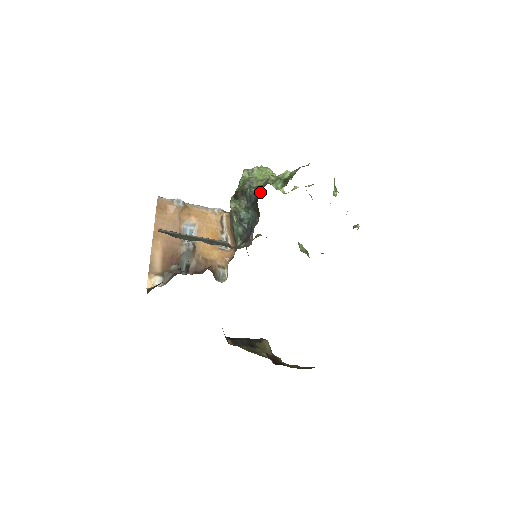
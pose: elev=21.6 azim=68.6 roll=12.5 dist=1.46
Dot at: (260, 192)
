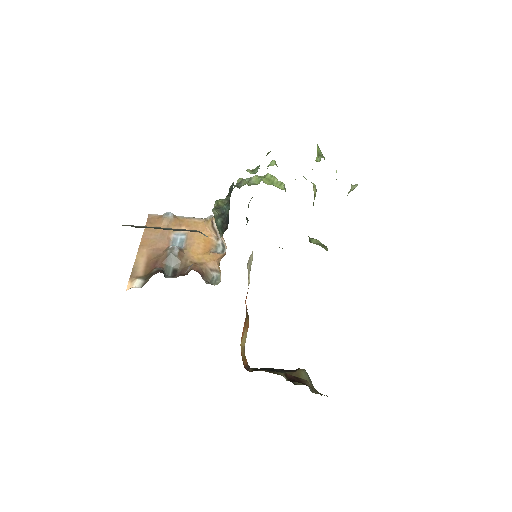
Dot at: occluded
